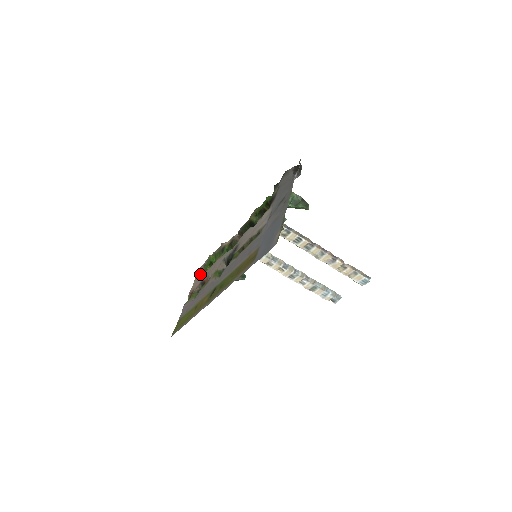
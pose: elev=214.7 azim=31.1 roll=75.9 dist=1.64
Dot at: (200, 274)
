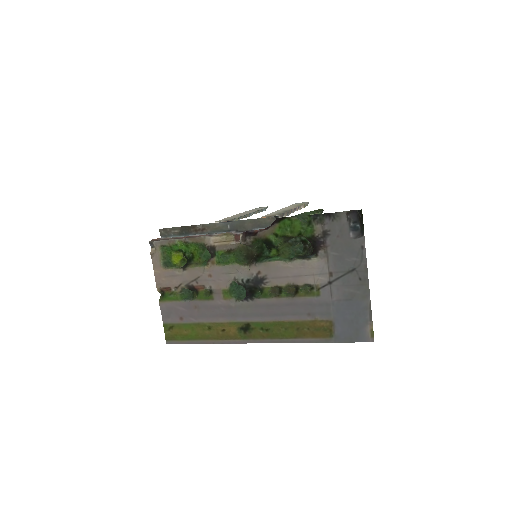
Dot at: (161, 259)
